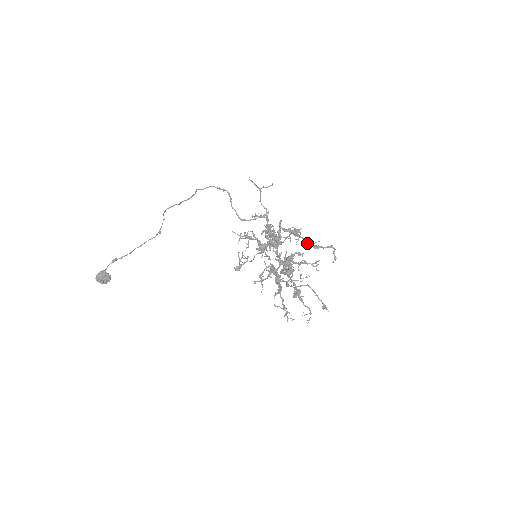
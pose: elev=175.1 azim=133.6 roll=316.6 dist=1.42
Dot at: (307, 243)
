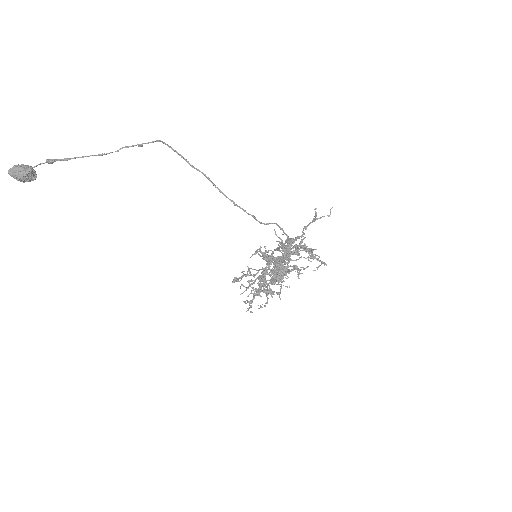
Dot at: occluded
